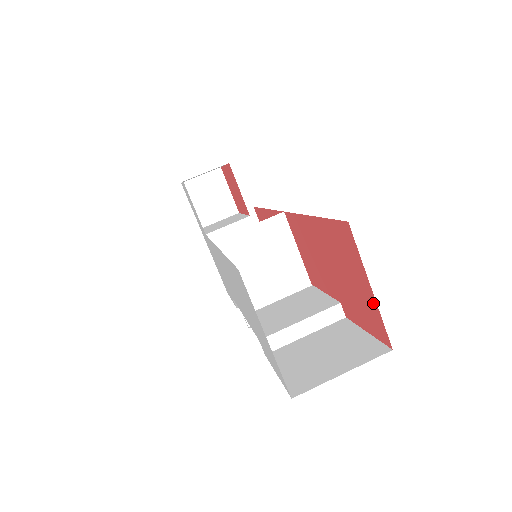
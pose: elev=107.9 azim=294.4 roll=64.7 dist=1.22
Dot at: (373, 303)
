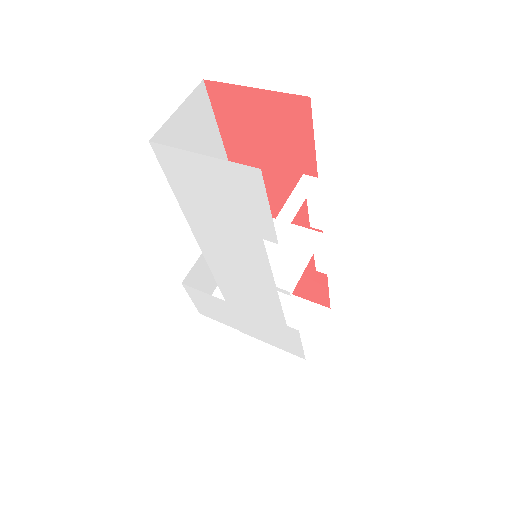
Dot at: (270, 97)
